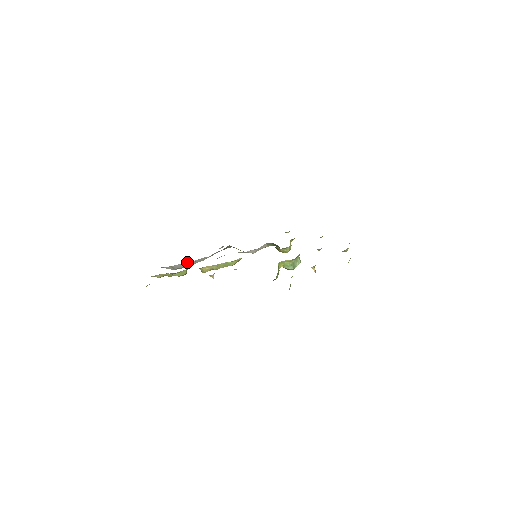
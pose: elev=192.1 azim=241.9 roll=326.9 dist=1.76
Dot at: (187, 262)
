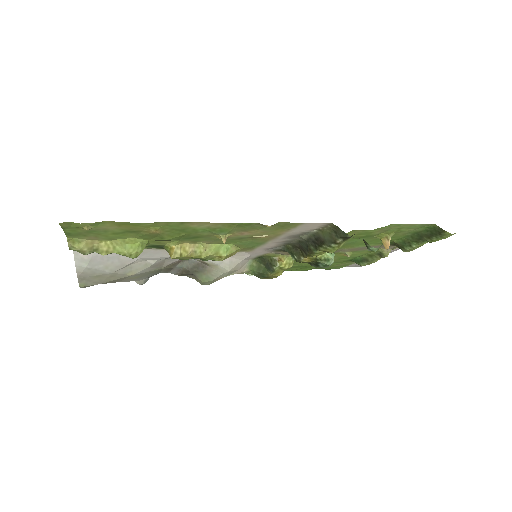
Dot at: occluded
